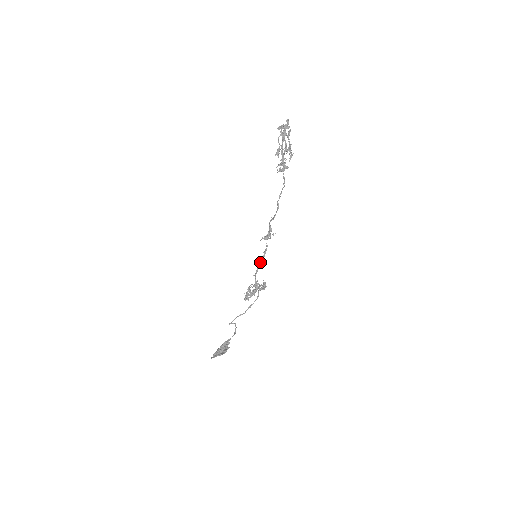
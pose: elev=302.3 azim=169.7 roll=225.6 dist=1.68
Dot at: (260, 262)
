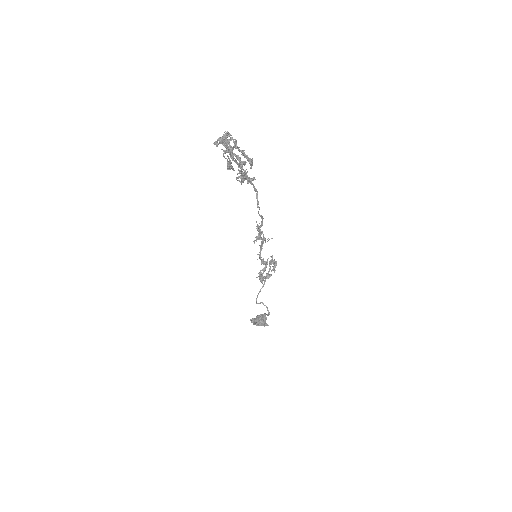
Dot at: (260, 250)
